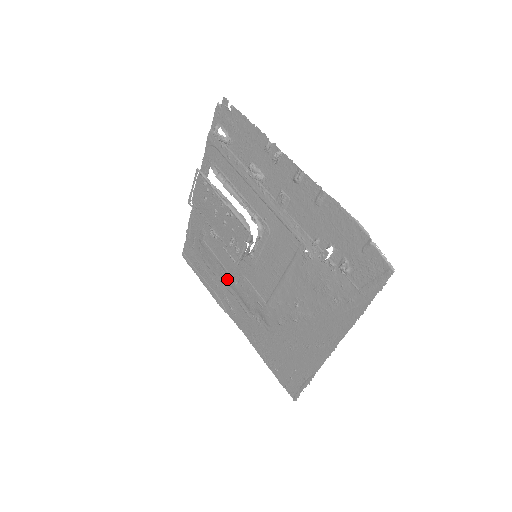
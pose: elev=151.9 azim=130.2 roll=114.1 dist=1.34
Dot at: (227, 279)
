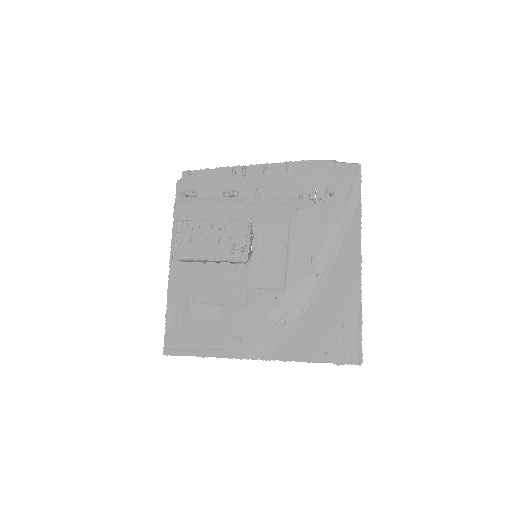
Dot at: (232, 314)
